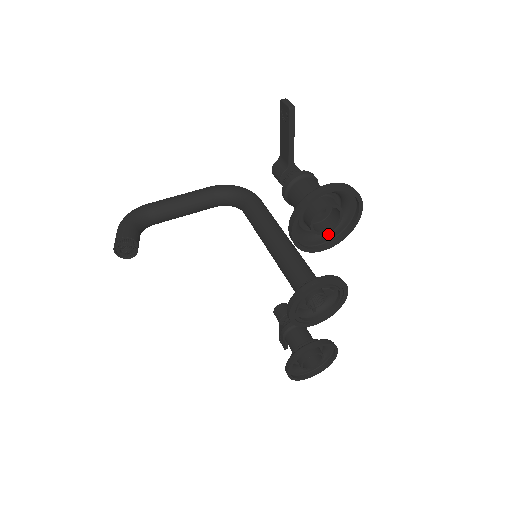
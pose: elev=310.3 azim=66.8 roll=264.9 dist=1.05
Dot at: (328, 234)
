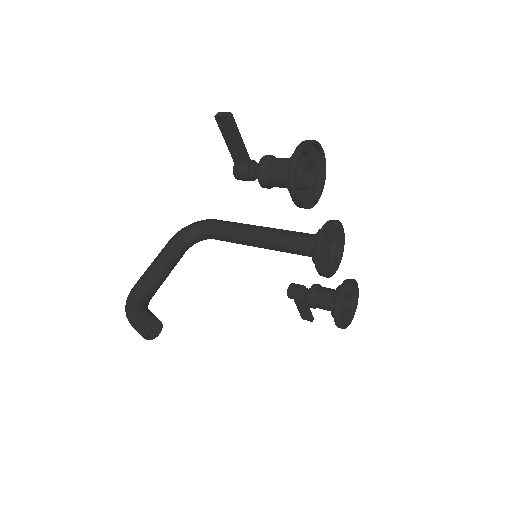
Dot at: (312, 188)
